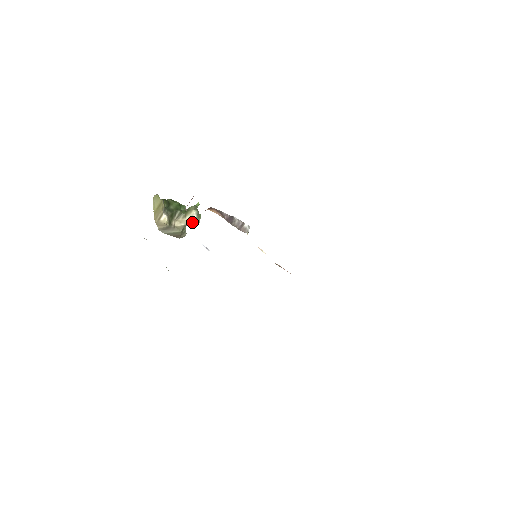
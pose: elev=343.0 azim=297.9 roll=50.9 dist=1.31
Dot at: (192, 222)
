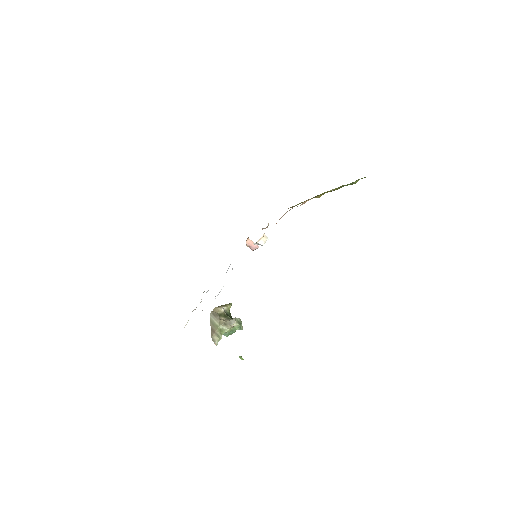
Dot at: (232, 320)
